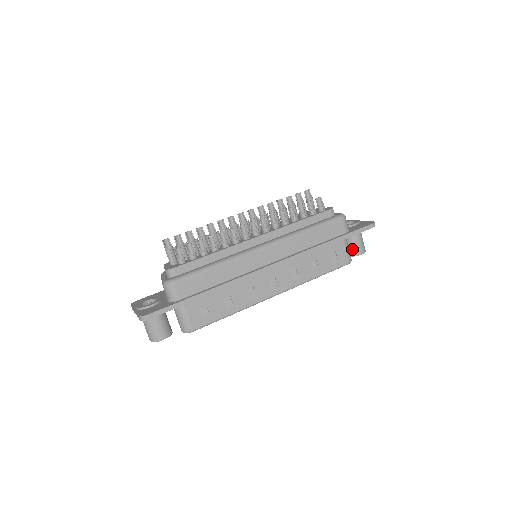
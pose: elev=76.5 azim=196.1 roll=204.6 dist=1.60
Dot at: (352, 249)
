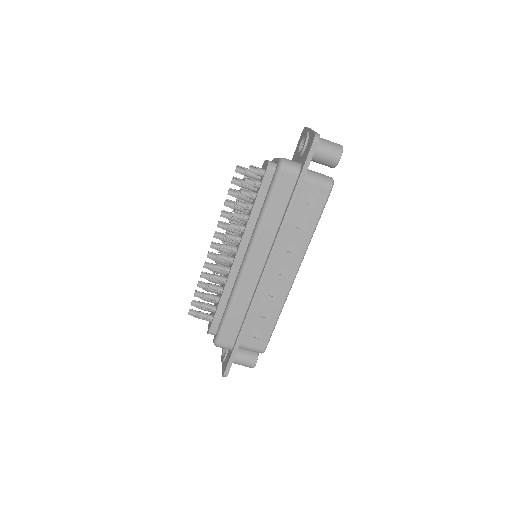
Dot at: (327, 164)
